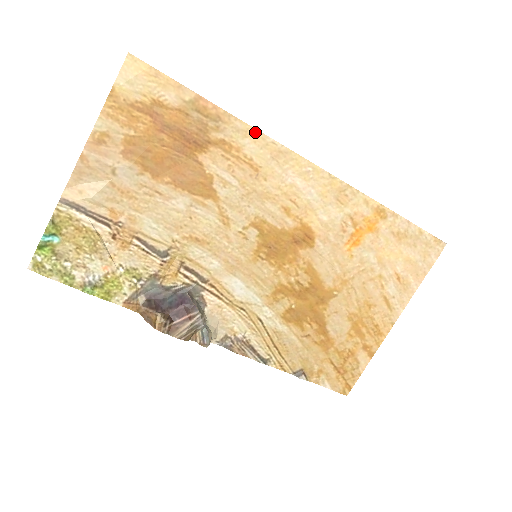
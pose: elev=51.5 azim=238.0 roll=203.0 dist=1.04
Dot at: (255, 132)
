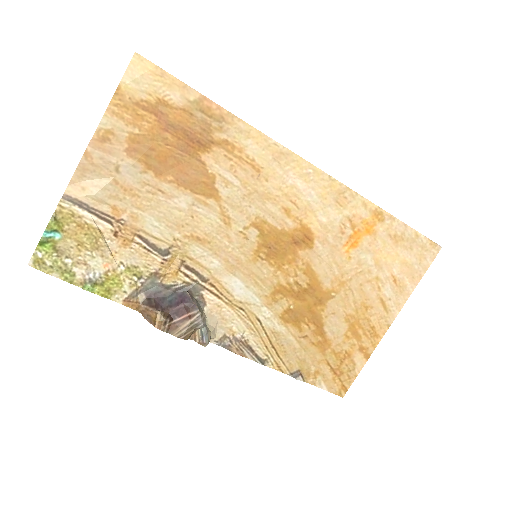
Dot at: (258, 133)
